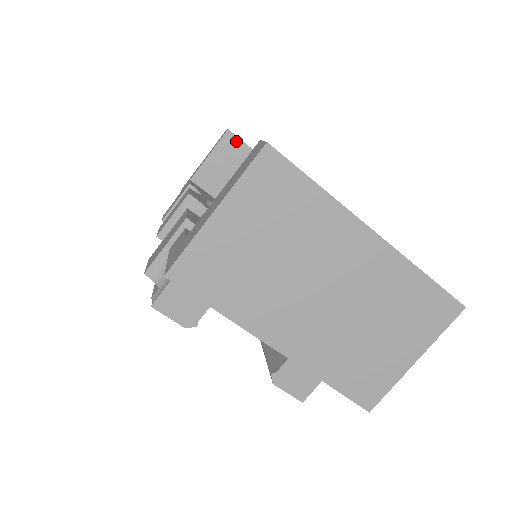
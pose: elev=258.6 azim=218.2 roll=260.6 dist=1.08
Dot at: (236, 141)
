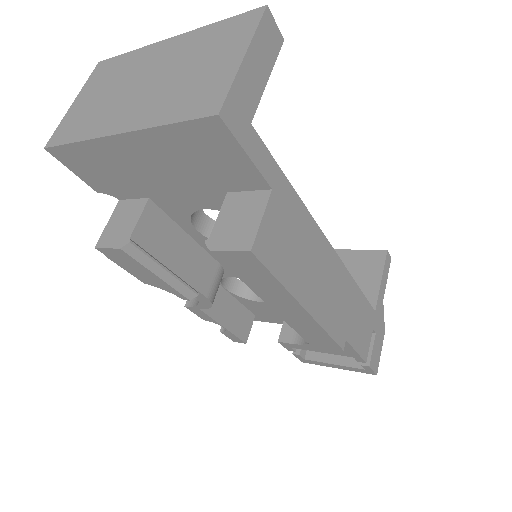
Dot at: occluded
